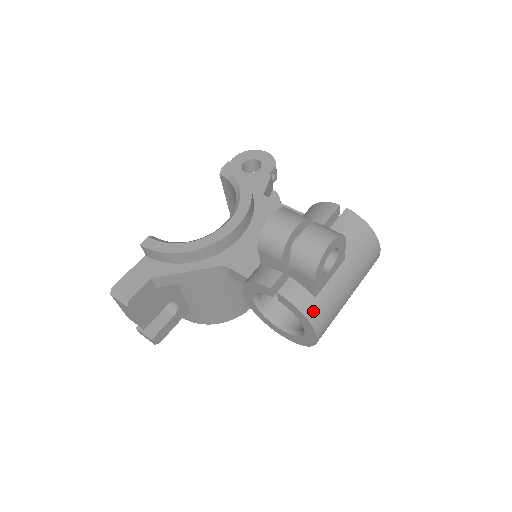
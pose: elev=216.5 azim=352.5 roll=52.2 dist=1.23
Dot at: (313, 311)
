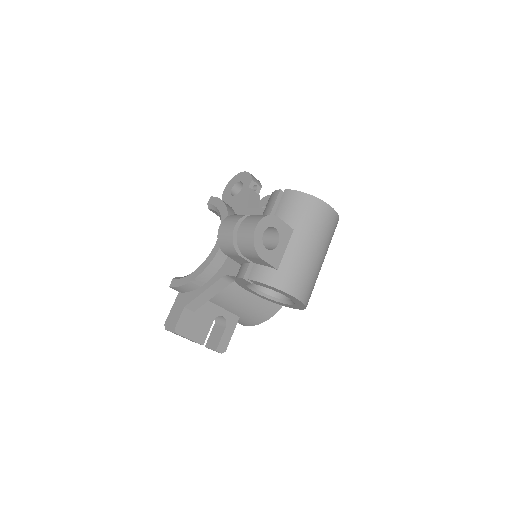
Dot at: (280, 281)
